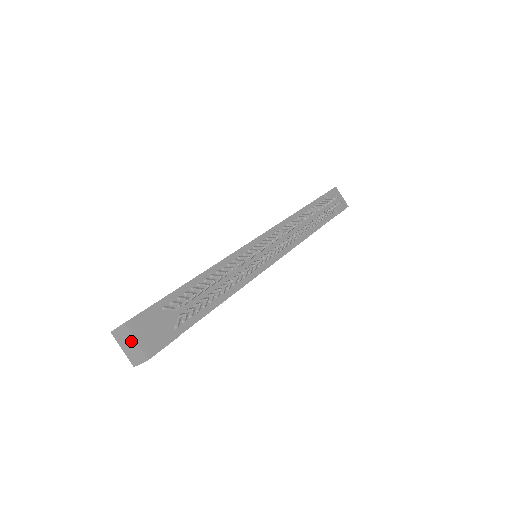
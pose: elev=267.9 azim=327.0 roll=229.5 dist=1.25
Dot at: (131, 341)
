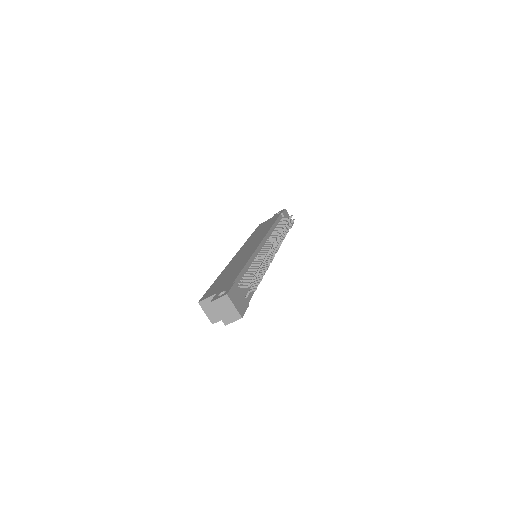
Dot at: (229, 306)
